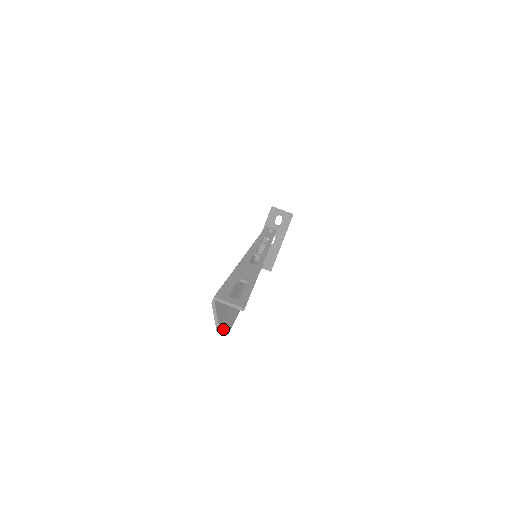
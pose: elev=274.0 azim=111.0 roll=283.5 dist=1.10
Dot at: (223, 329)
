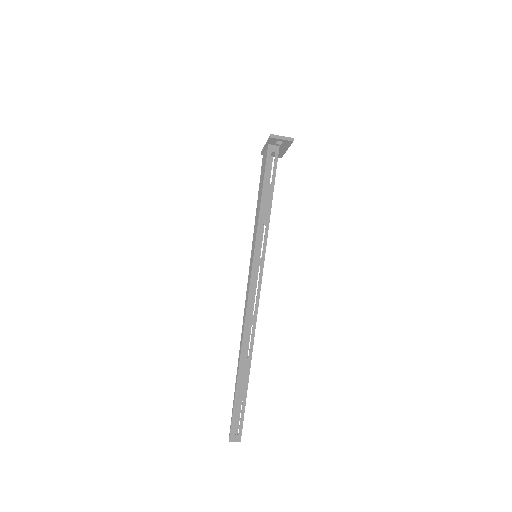
Dot at: occluded
